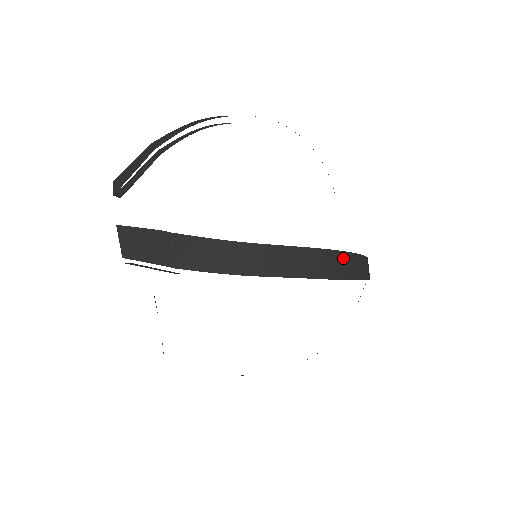
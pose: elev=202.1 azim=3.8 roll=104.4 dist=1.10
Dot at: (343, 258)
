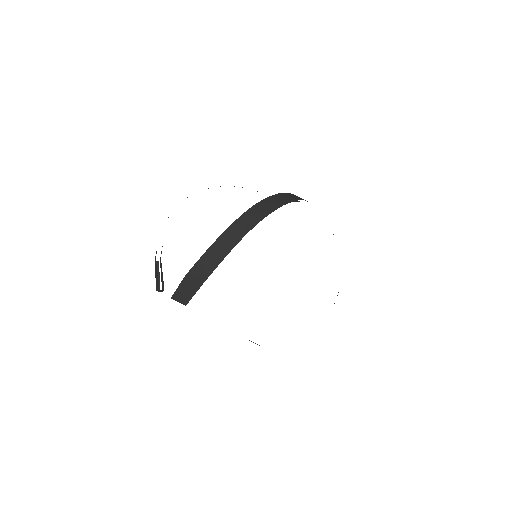
Dot at: (267, 202)
